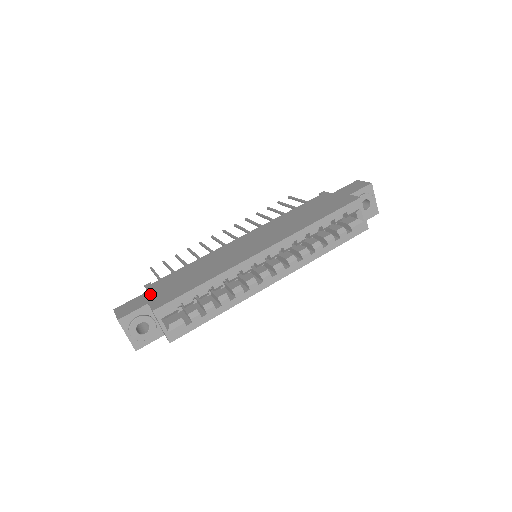
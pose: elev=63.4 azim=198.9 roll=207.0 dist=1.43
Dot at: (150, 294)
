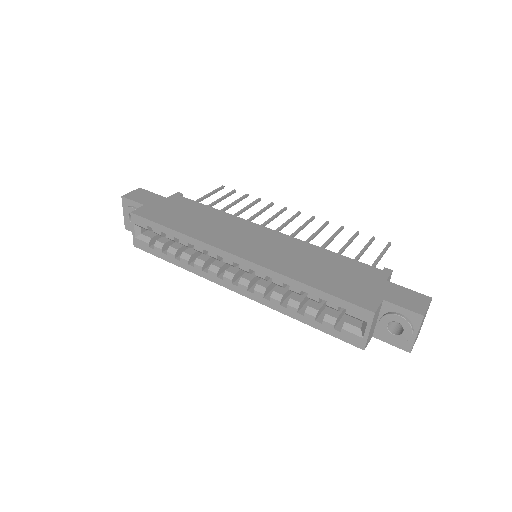
Dot at: (160, 201)
